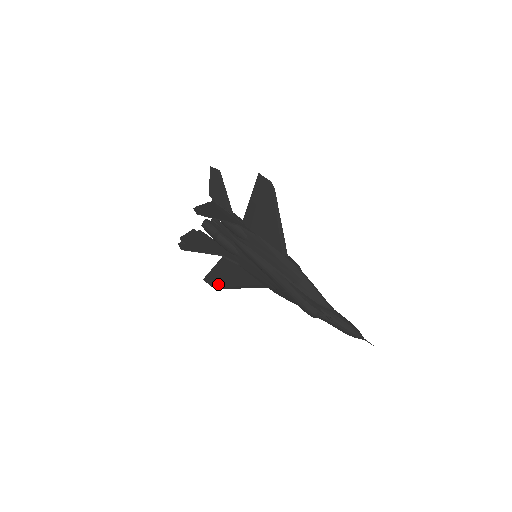
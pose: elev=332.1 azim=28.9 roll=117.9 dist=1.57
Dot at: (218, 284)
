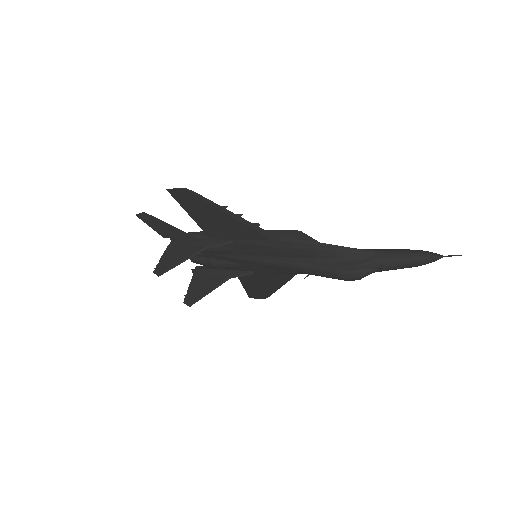
Dot at: (262, 295)
